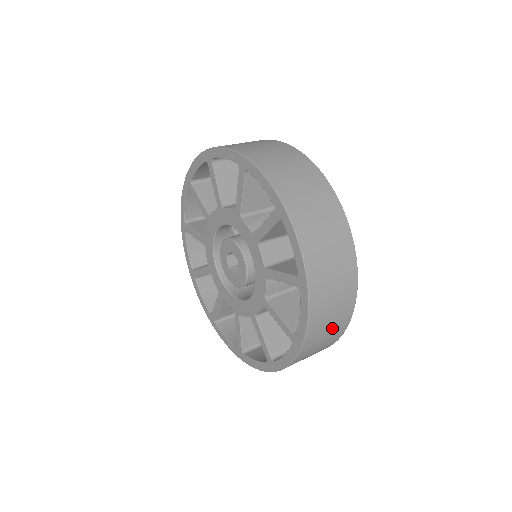
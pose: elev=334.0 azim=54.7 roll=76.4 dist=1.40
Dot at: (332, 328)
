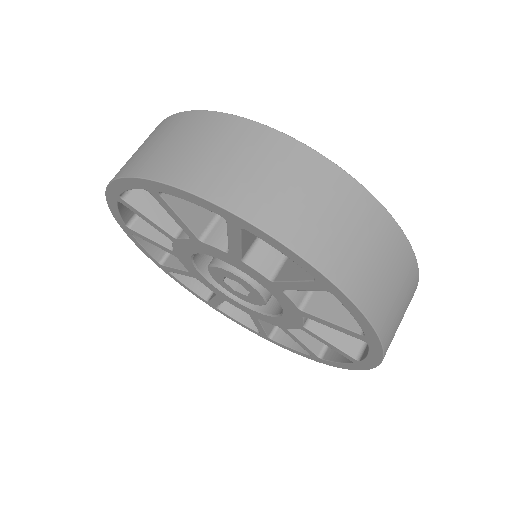
Dot at: occluded
